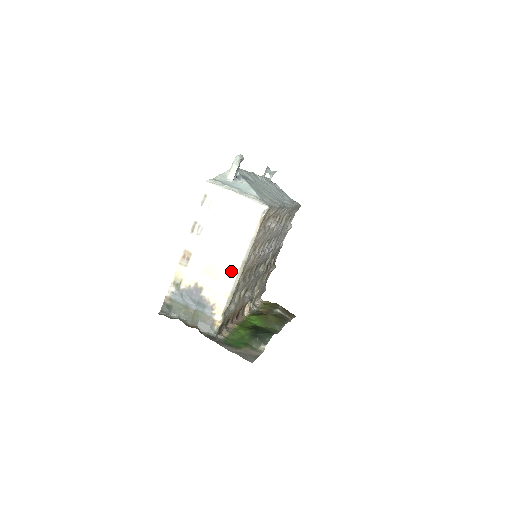
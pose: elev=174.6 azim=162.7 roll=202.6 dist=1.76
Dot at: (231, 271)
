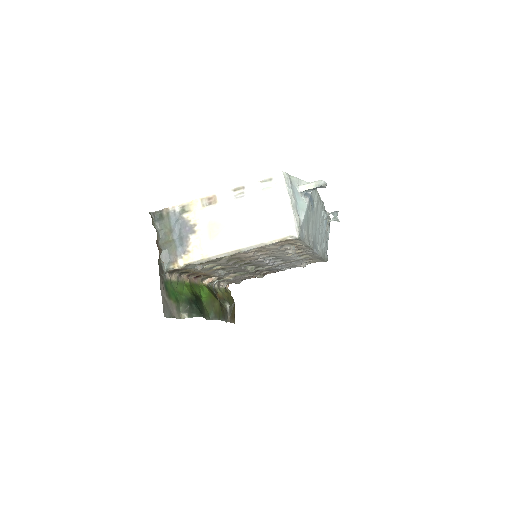
Dot at: (225, 245)
